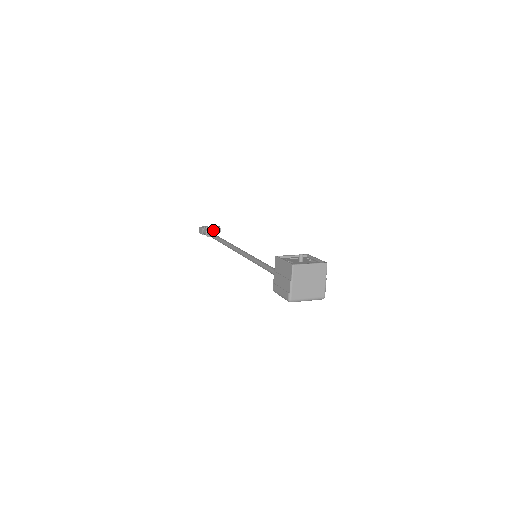
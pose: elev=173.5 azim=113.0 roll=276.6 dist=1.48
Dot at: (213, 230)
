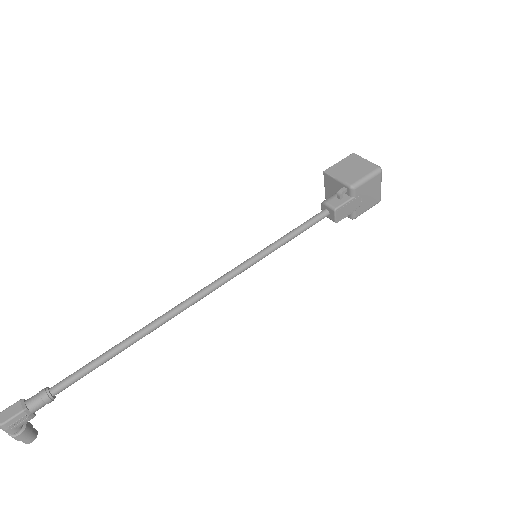
Dot at: (28, 422)
